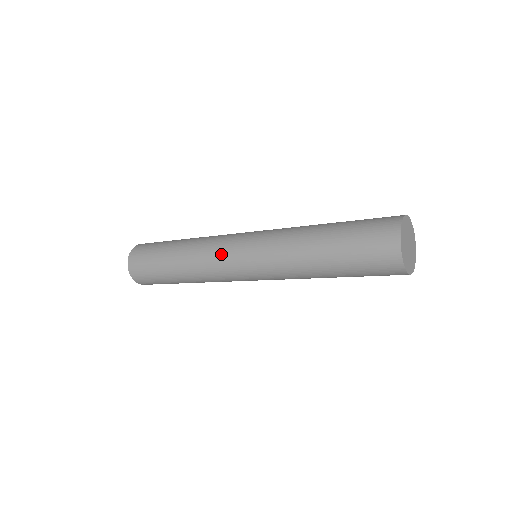
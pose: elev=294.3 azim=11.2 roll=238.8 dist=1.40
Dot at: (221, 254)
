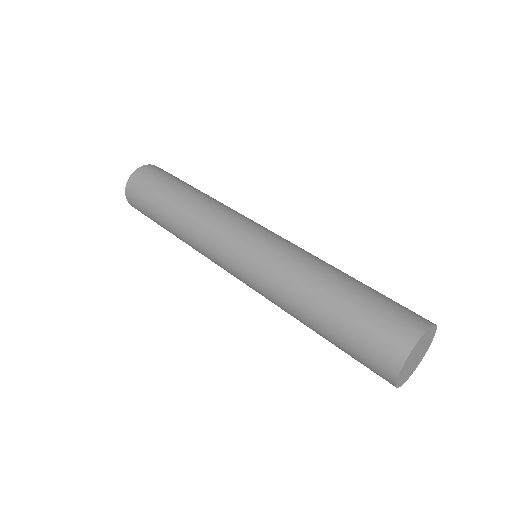
Dot at: (221, 233)
